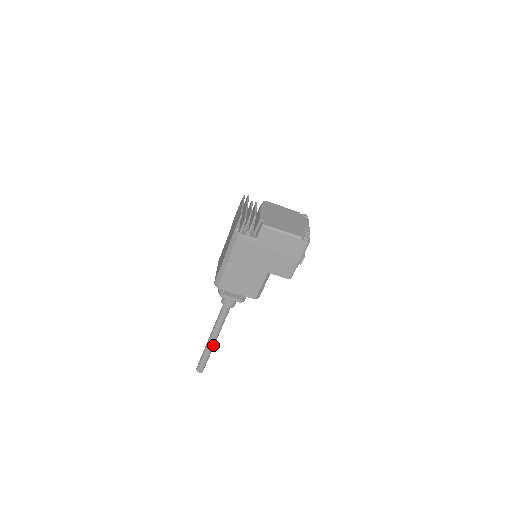
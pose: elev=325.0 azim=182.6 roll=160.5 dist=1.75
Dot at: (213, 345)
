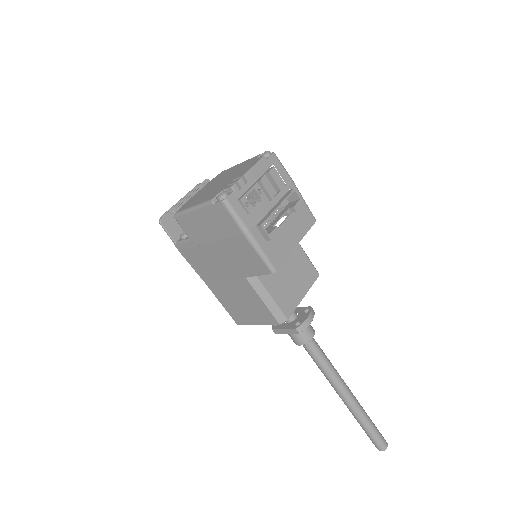
Dot at: (352, 405)
